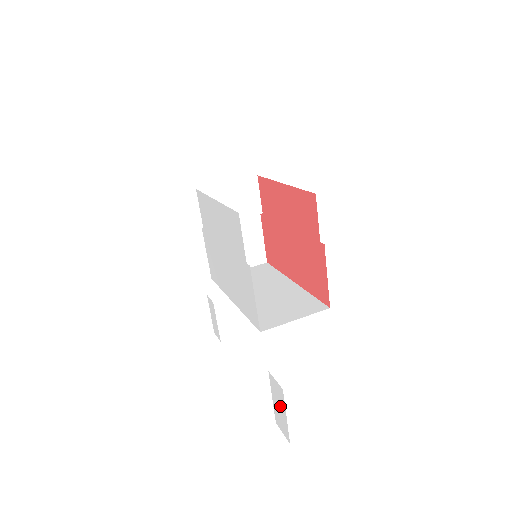
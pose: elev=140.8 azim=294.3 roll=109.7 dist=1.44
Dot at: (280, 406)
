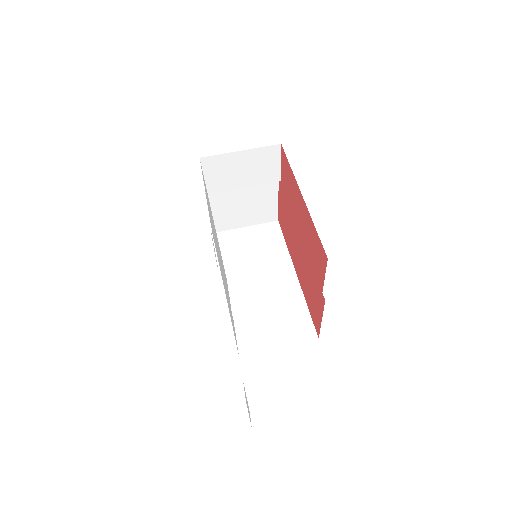
Dot at: occluded
